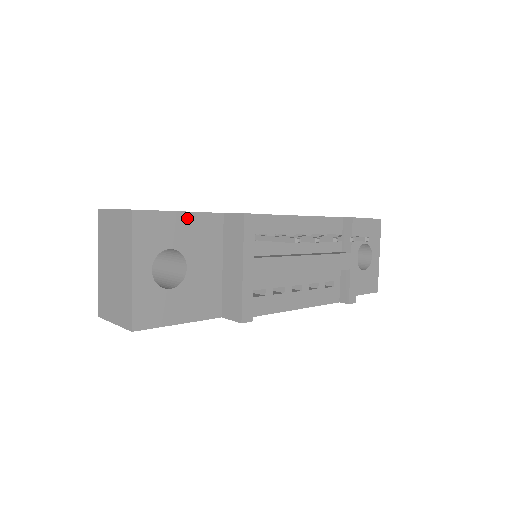
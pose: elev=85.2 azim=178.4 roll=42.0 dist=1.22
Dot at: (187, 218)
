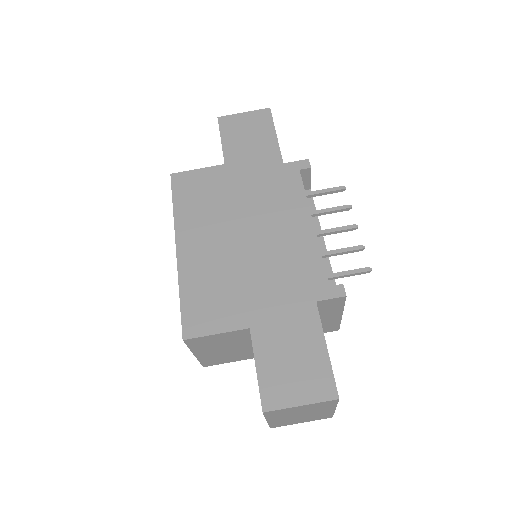
Dot at: (325, 344)
